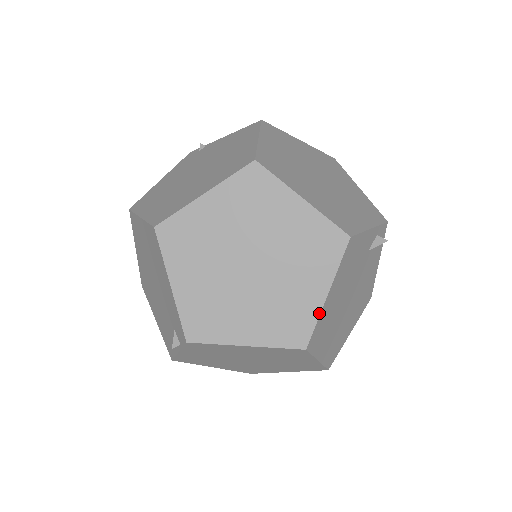
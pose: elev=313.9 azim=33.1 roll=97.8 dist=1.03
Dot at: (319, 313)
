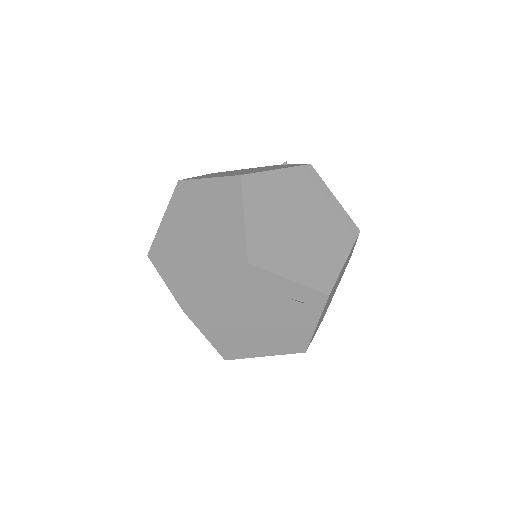
Dot at: (202, 295)
